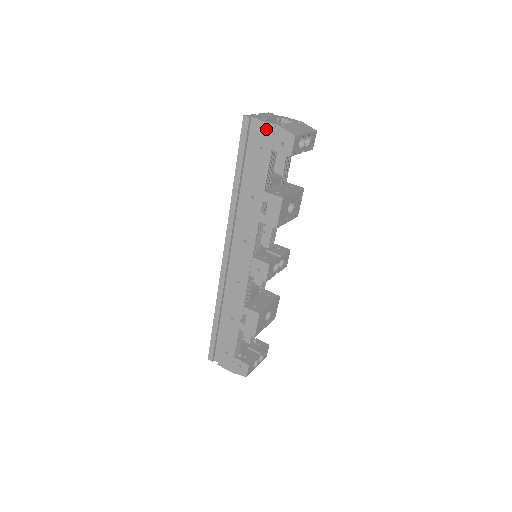
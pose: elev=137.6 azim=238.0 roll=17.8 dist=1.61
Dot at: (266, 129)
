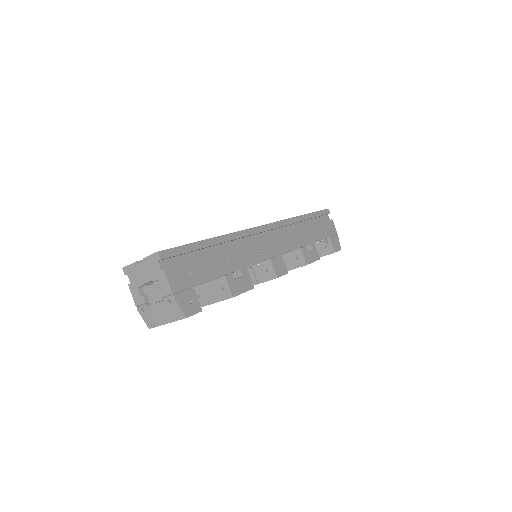
Dot at: occluded
